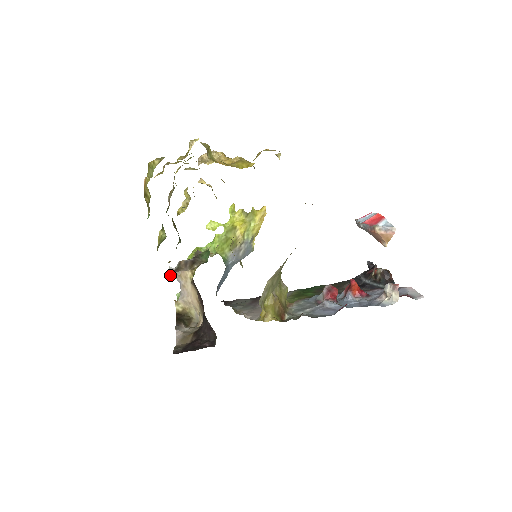
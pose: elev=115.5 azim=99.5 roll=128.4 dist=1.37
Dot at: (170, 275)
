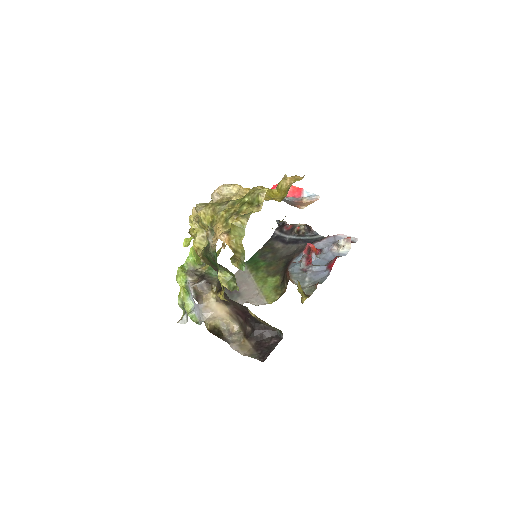
Dot at: occluded
